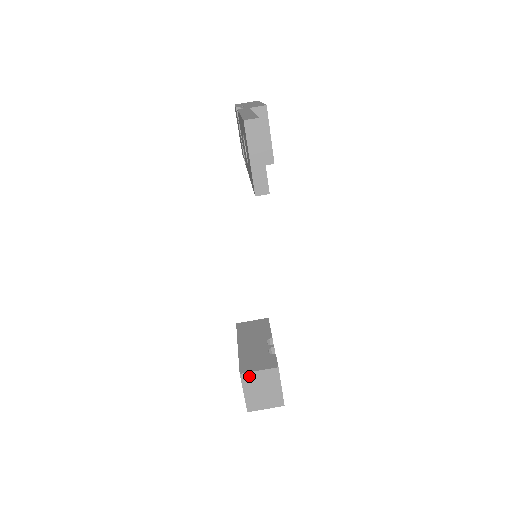
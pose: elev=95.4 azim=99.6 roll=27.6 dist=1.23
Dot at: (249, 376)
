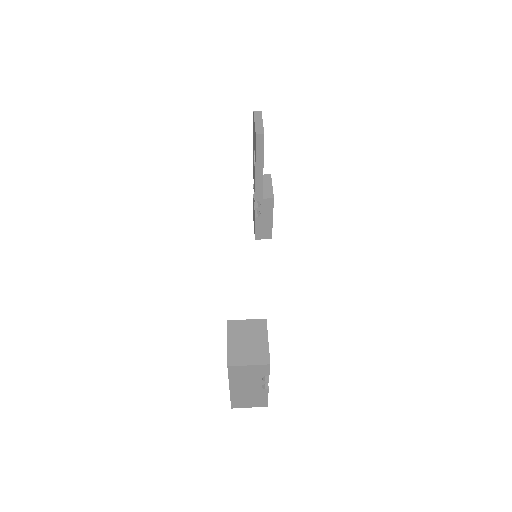
Dot at: (236, 324)
